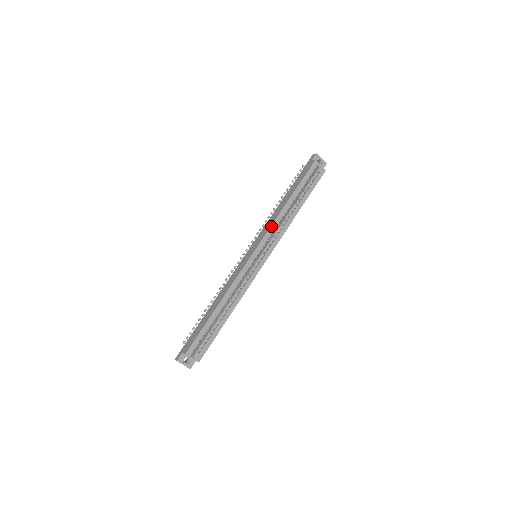
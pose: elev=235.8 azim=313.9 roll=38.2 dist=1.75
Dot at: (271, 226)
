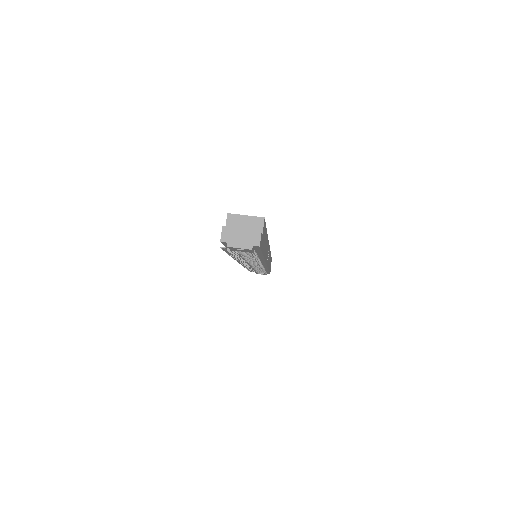
Dot at: occluded
